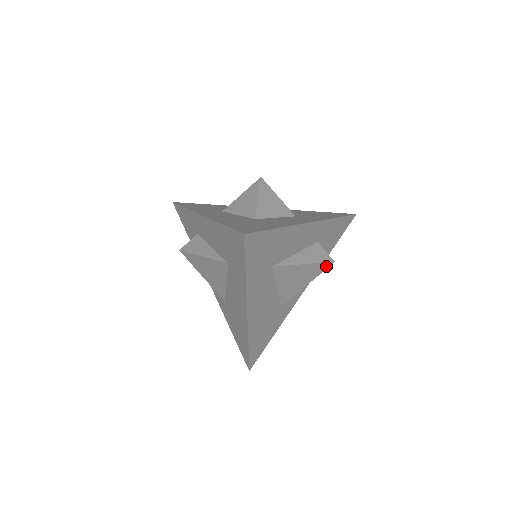
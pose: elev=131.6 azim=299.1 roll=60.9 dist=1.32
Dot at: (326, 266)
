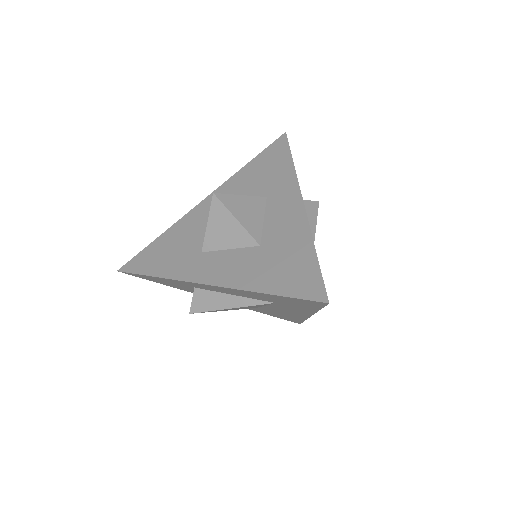
Dot at: occluded
